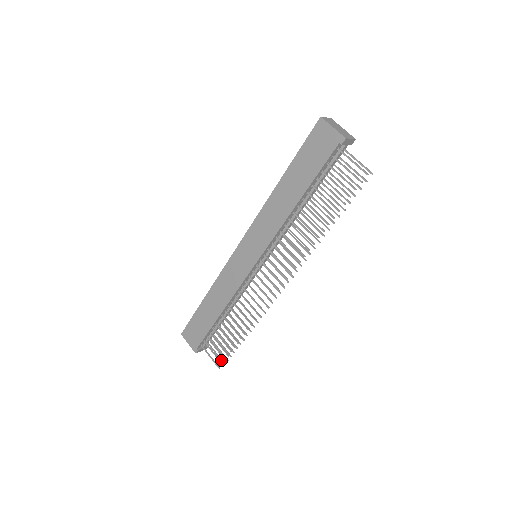
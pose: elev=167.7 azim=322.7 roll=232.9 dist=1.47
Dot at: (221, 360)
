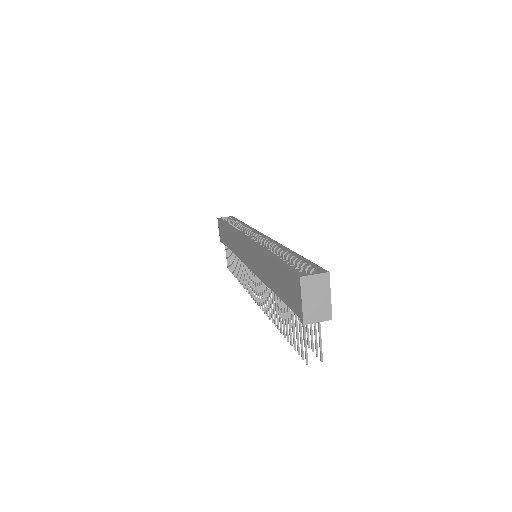
Dot at: occluded
